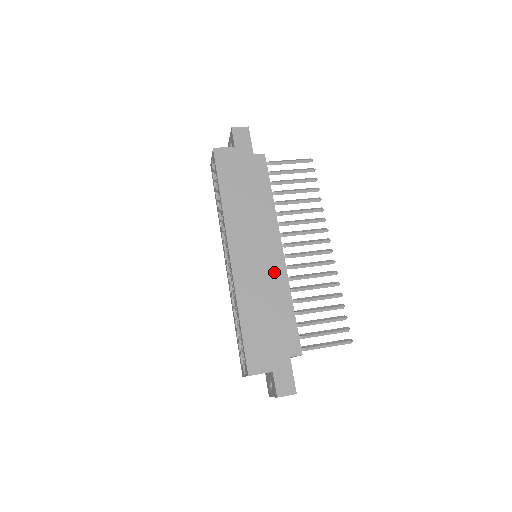
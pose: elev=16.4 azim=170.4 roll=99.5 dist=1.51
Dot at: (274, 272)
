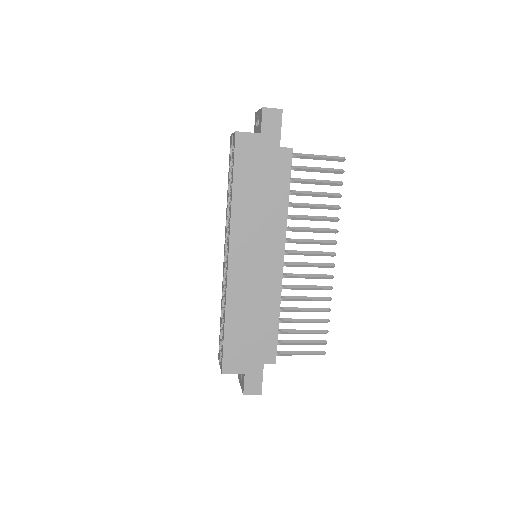
Dot at: (269, 283)
